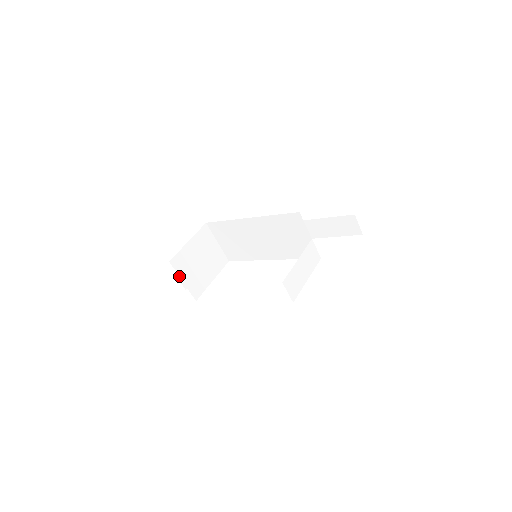
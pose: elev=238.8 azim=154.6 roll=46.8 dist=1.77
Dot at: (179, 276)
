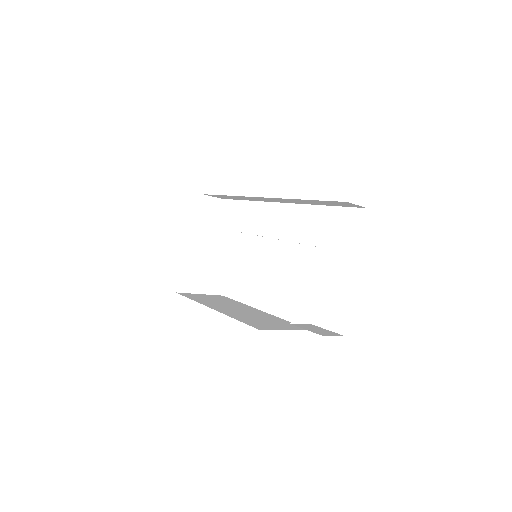
Dot at: (193, 293)
